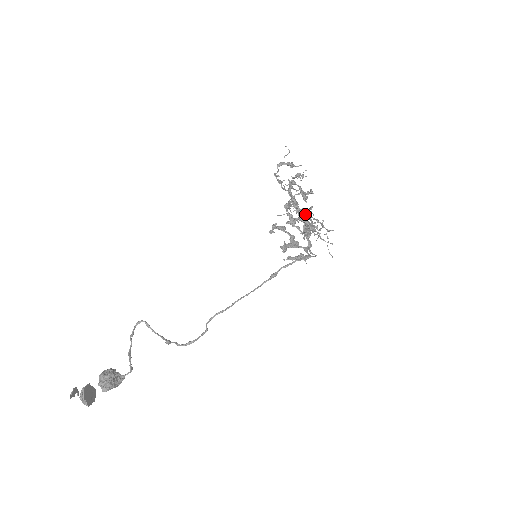
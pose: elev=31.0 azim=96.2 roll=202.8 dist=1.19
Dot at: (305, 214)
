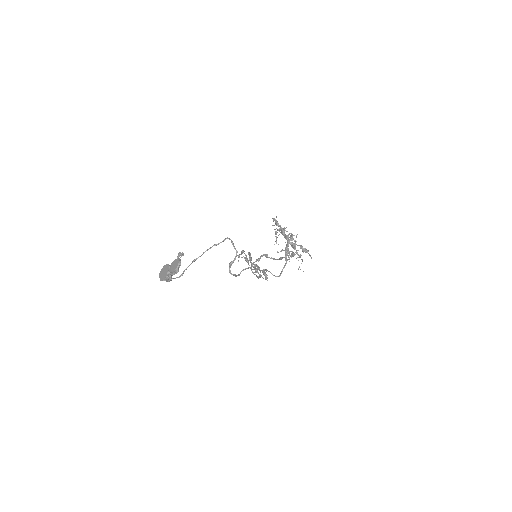
Dot at: (267, 256)
